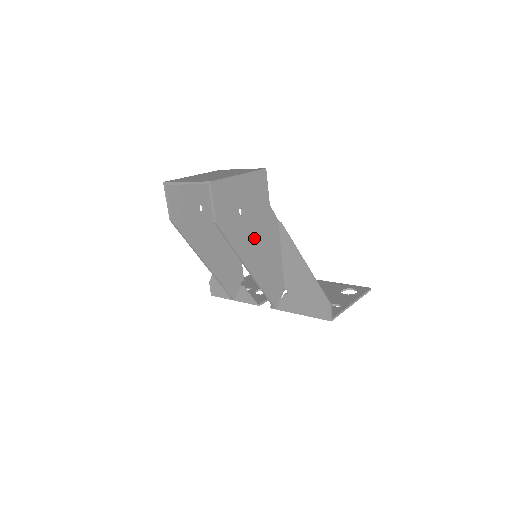
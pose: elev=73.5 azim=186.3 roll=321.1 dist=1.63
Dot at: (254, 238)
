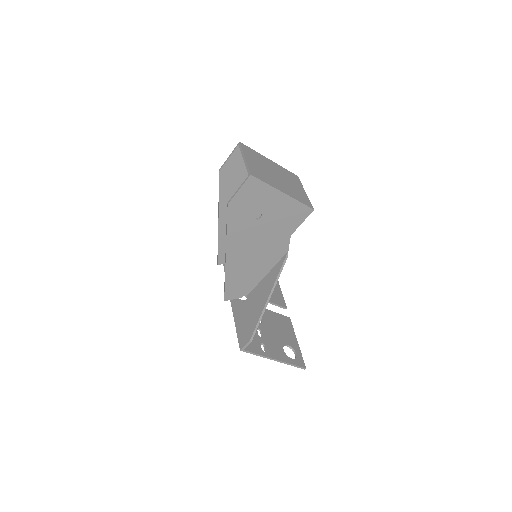
Dot at: (253, 243)
